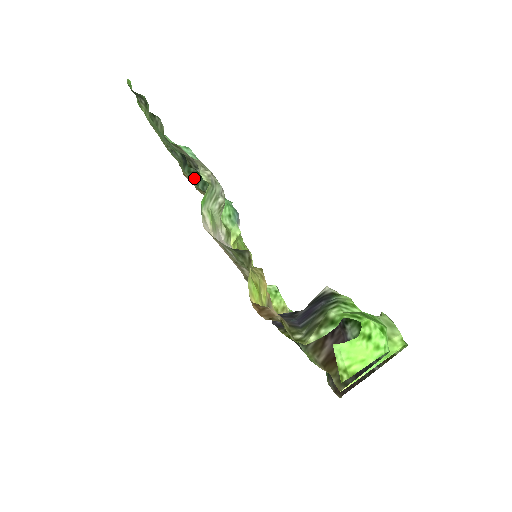
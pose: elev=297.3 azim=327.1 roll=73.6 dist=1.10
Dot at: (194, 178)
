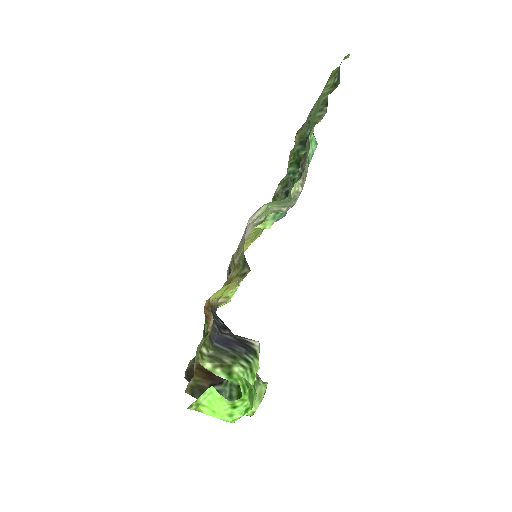
Dot at: (295, 159)
